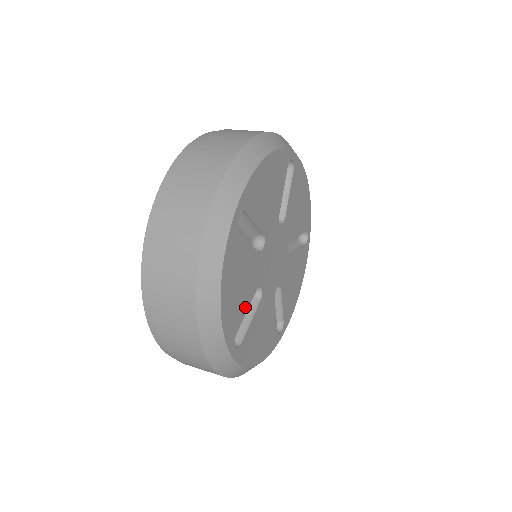
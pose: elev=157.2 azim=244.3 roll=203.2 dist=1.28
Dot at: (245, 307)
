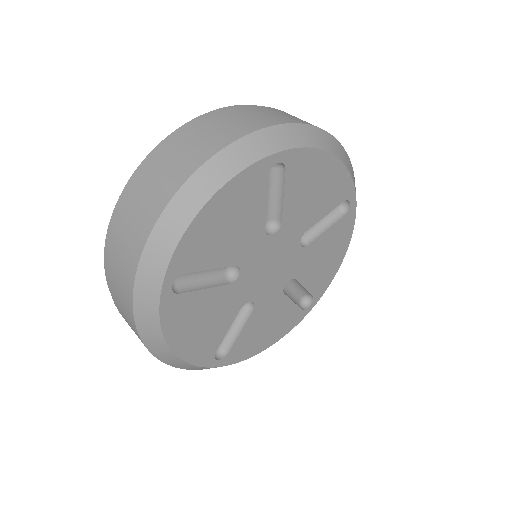
Dot at: (213, 262)
